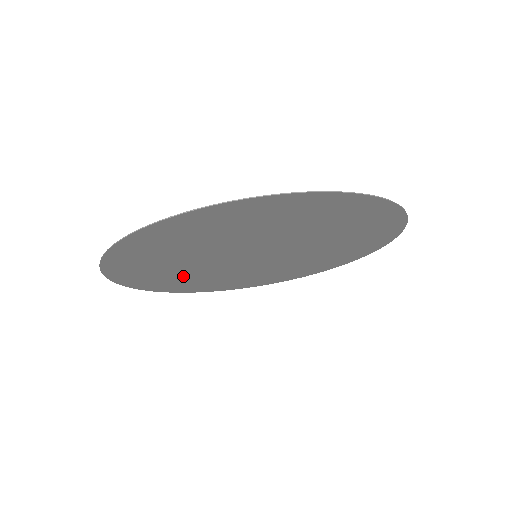
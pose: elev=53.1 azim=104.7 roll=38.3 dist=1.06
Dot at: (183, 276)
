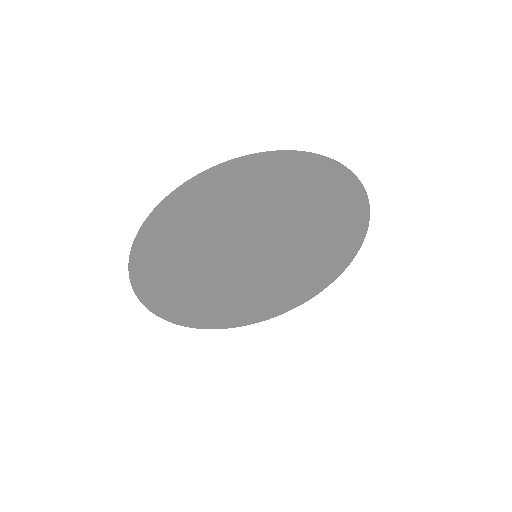
Dot at: (235, 301)
